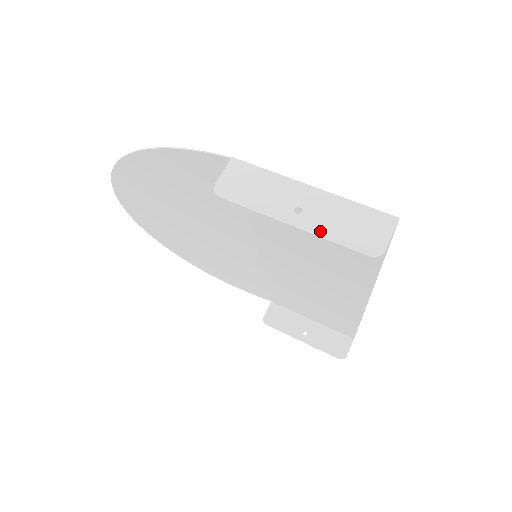
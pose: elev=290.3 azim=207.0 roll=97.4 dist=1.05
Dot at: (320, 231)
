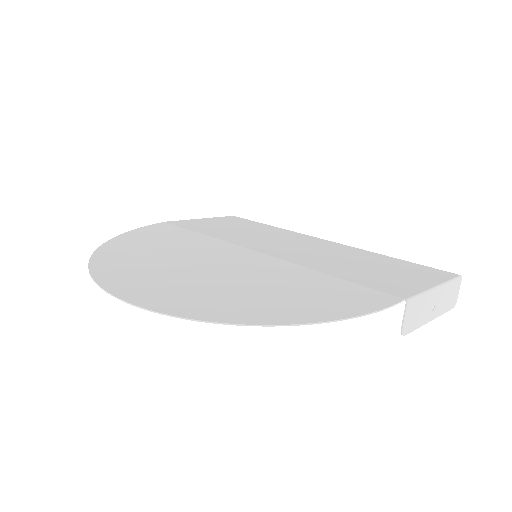
Dot at: (440, 313)
